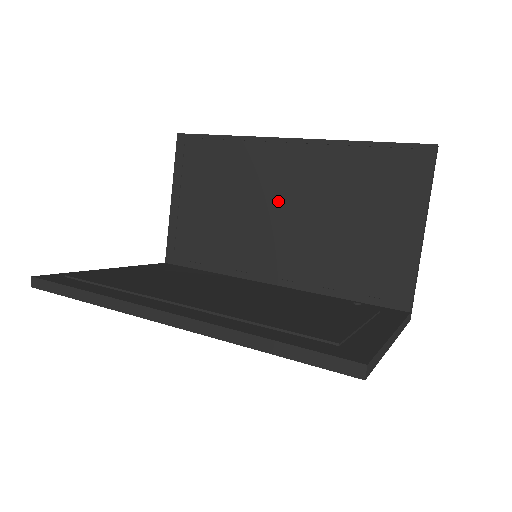
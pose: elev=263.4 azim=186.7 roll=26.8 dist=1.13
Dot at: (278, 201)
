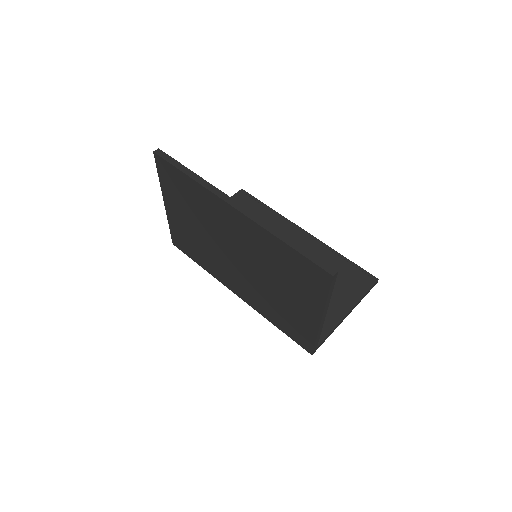
Dot at: occluded
